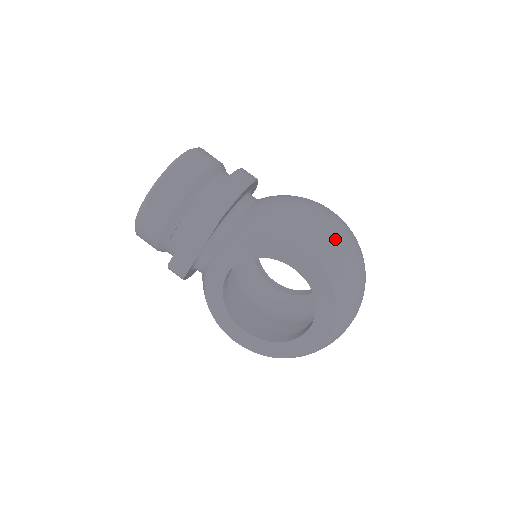
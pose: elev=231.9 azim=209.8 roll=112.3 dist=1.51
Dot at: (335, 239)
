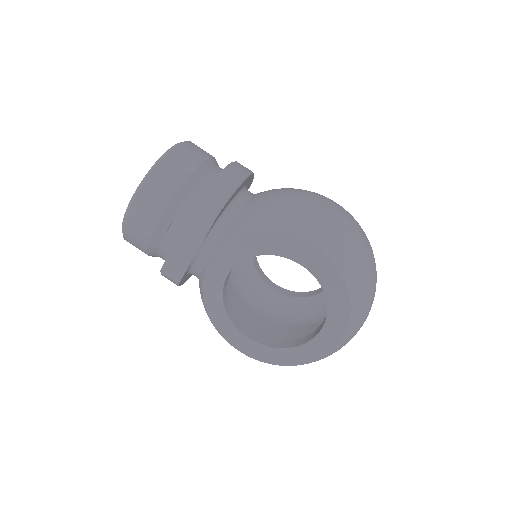
Dot at: (344, 231)
